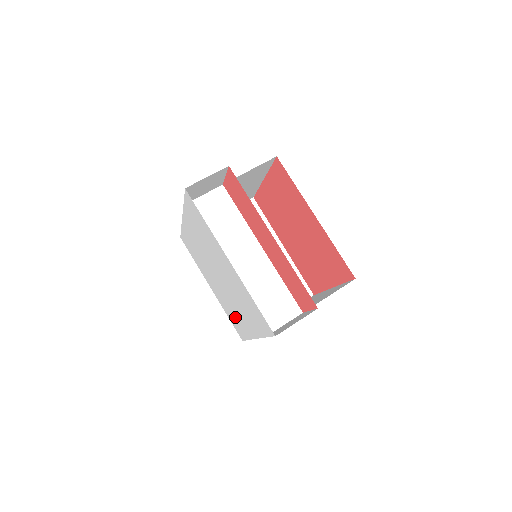
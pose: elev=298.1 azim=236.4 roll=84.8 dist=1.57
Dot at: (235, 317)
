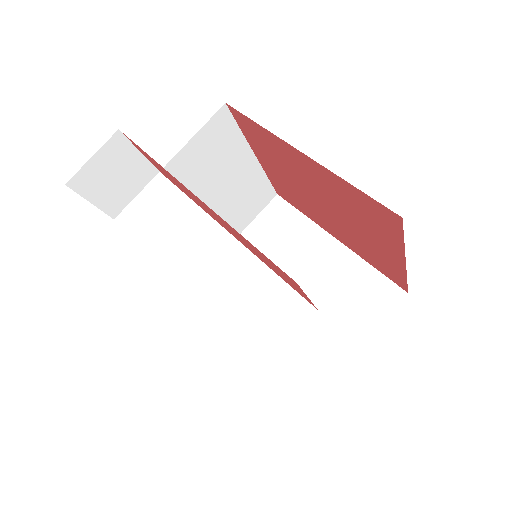
Dot at: occluded
